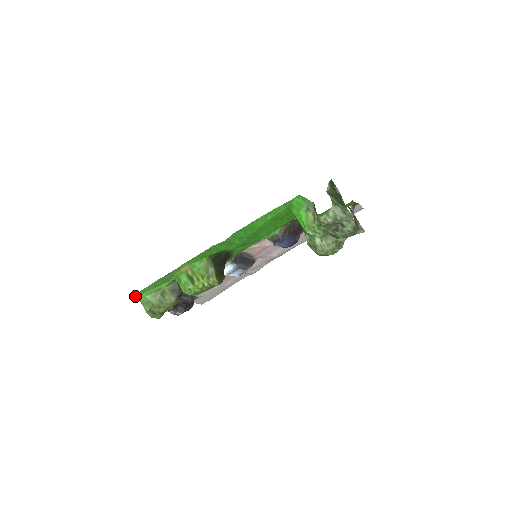
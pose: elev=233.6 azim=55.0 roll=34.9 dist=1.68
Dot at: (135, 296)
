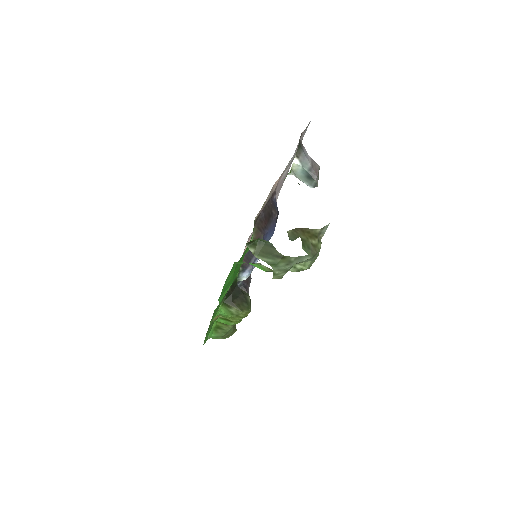
Dot at: (205, 342)
